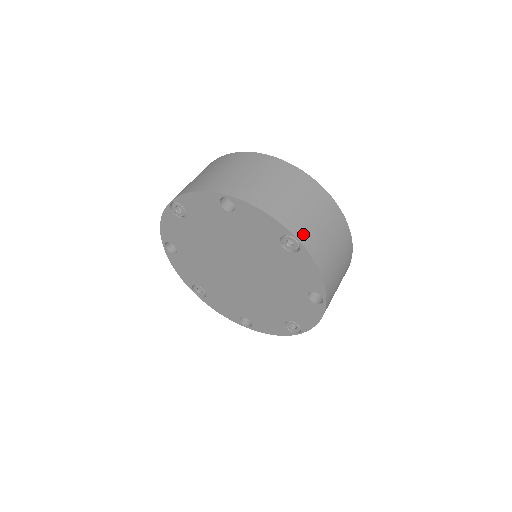
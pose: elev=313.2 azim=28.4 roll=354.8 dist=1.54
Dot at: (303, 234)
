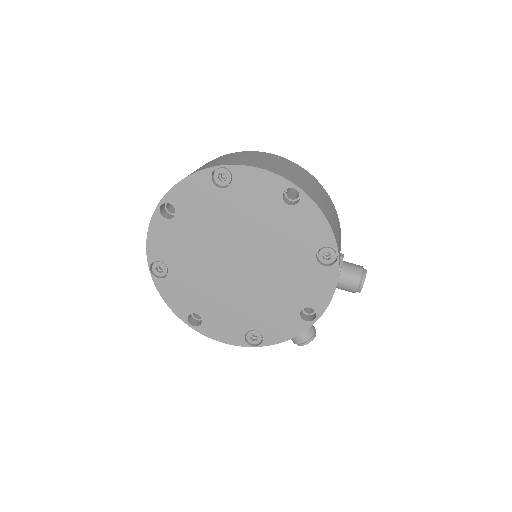
Dot at: (223, 164)
